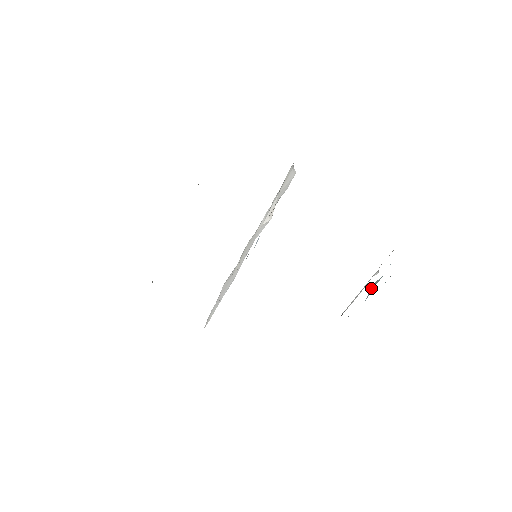
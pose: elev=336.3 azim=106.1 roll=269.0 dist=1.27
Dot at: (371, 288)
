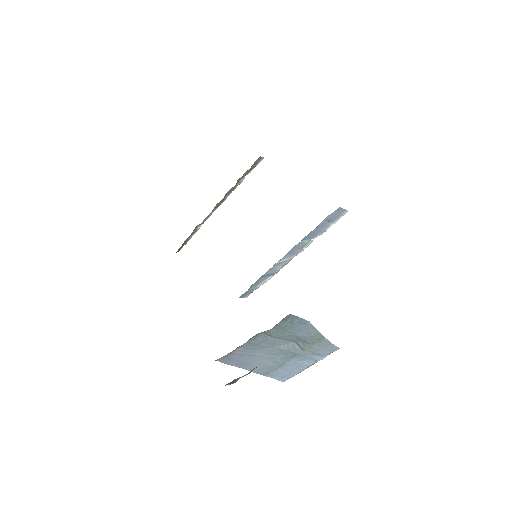
Dot at: (293, 345)
